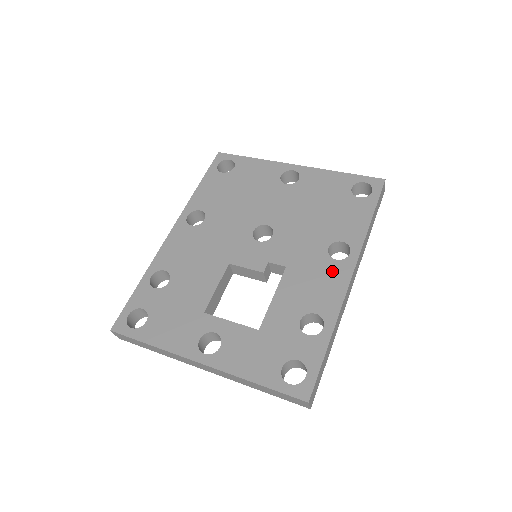
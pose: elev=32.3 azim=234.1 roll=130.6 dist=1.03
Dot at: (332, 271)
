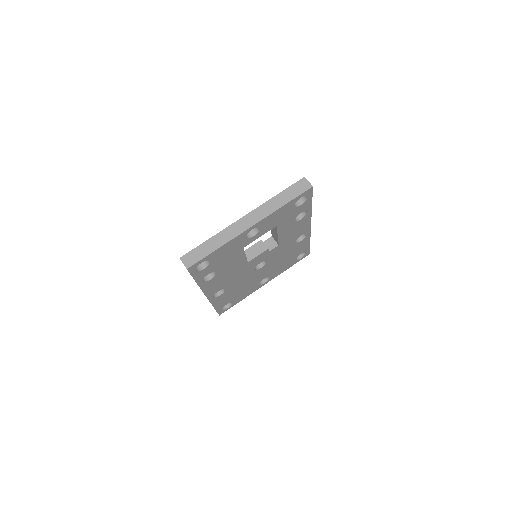
Dot at: occluded
